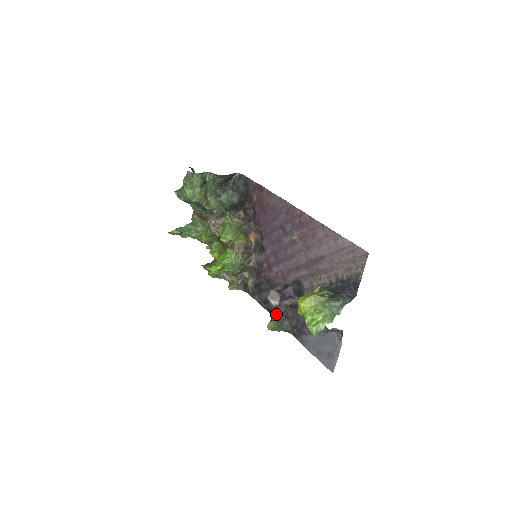
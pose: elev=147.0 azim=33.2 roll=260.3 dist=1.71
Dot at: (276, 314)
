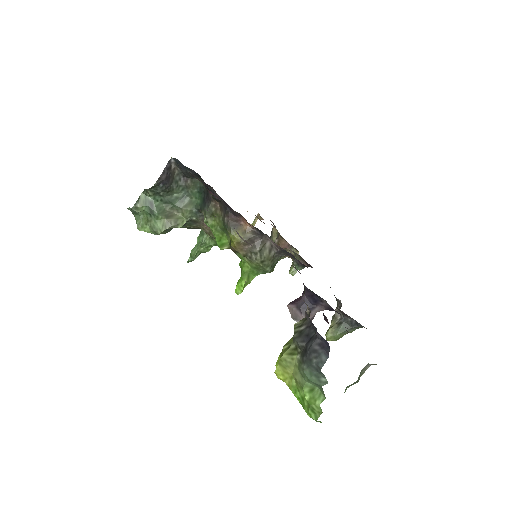
Dot at: (339, 304)
